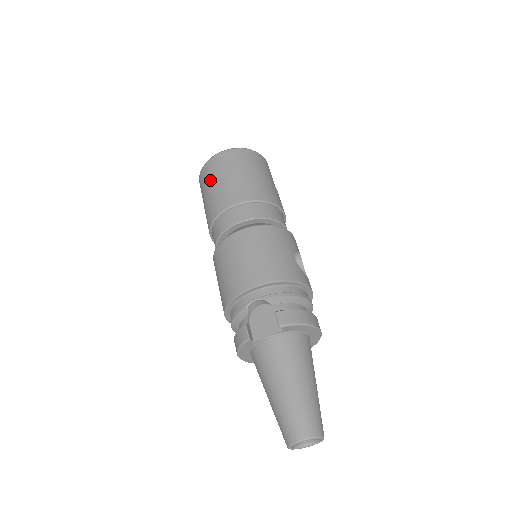
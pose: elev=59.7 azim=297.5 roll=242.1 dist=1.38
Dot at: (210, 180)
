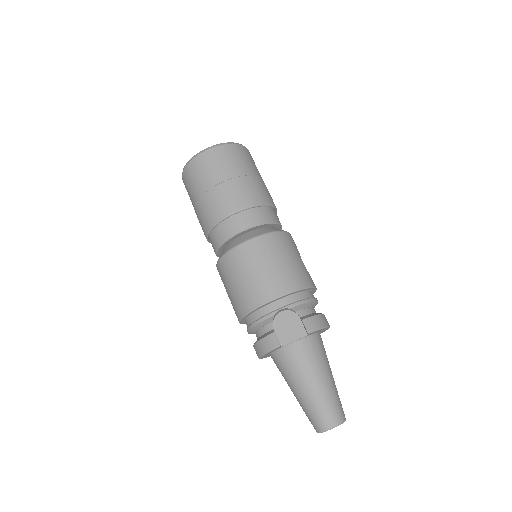
Dot at: (205, 178)
